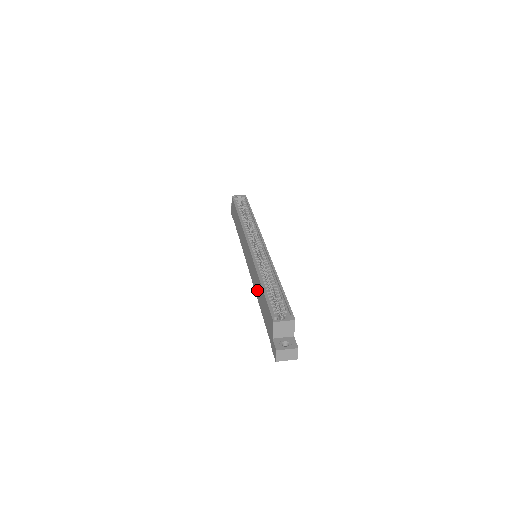
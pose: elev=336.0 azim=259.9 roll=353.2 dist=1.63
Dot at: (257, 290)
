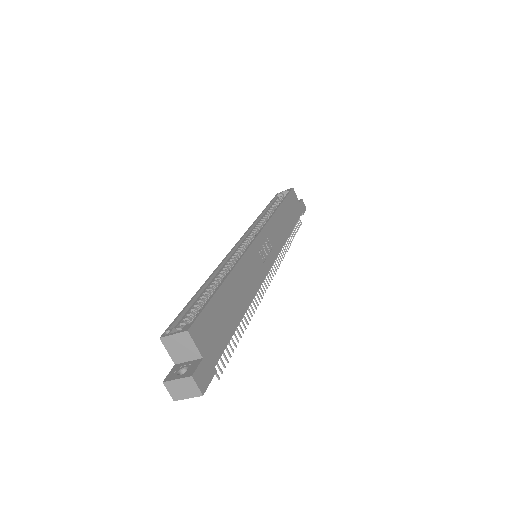
Dot at: occluded
